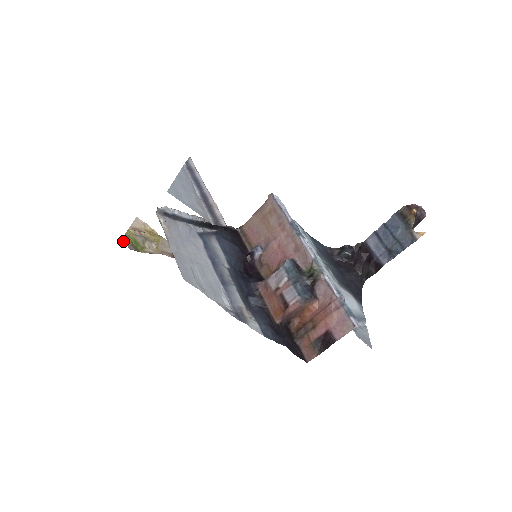
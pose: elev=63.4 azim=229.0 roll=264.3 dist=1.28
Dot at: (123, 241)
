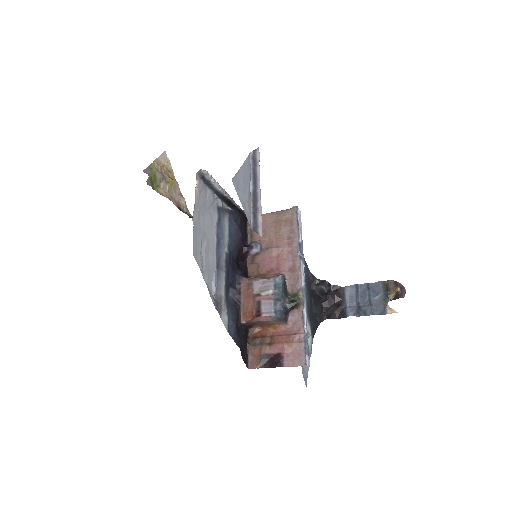
Dot at: (145, 172)
